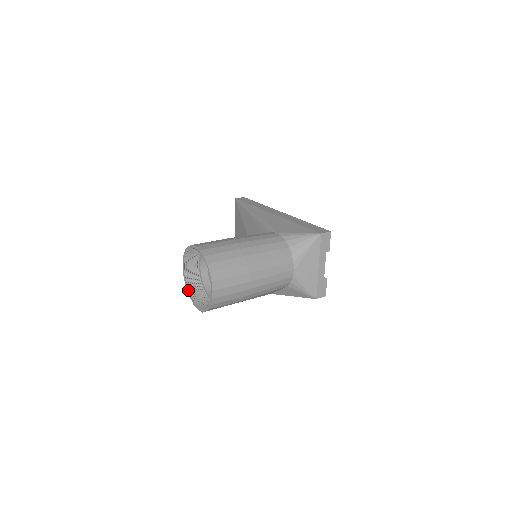
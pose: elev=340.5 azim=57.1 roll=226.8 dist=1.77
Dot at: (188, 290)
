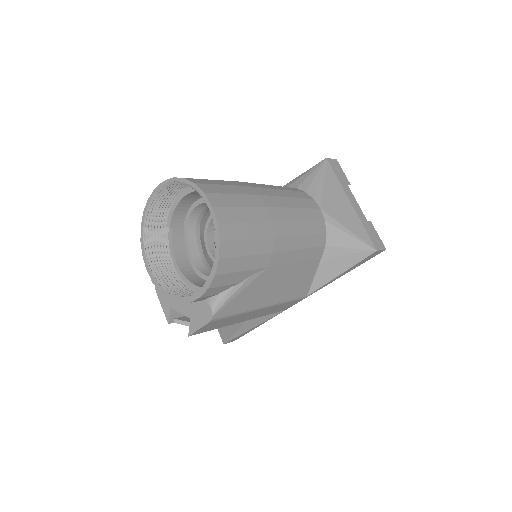
Dot at: (169, 294)
